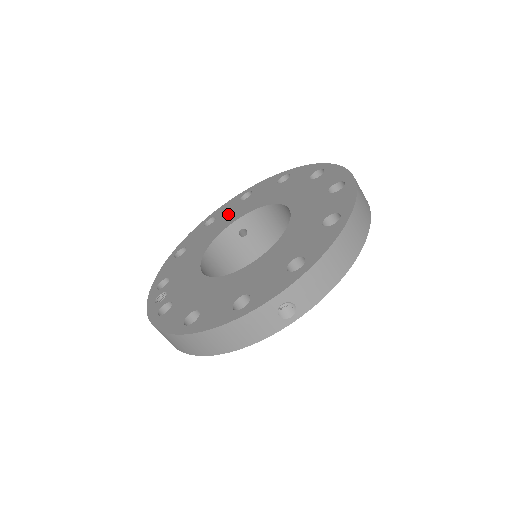
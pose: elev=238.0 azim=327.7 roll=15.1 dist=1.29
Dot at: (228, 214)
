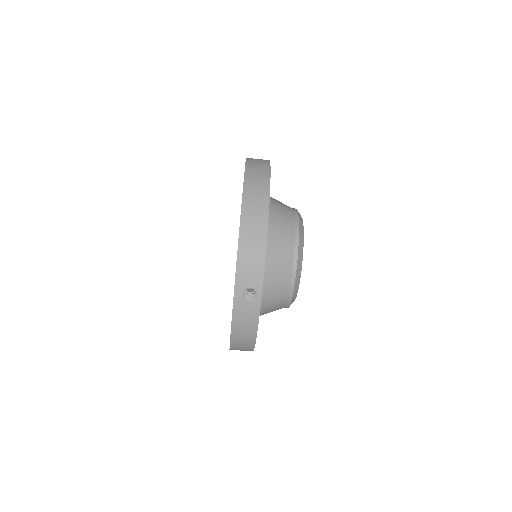
Dot at: occluded
